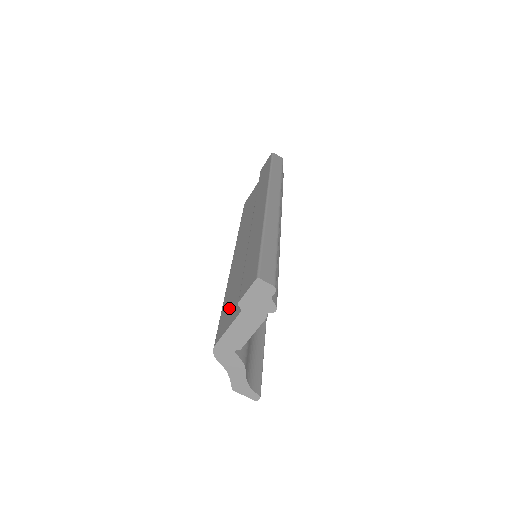
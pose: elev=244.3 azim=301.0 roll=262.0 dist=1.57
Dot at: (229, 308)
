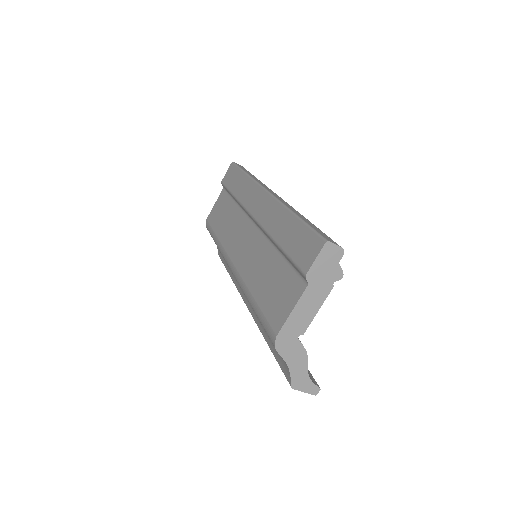
Dot at: (275, 295)
